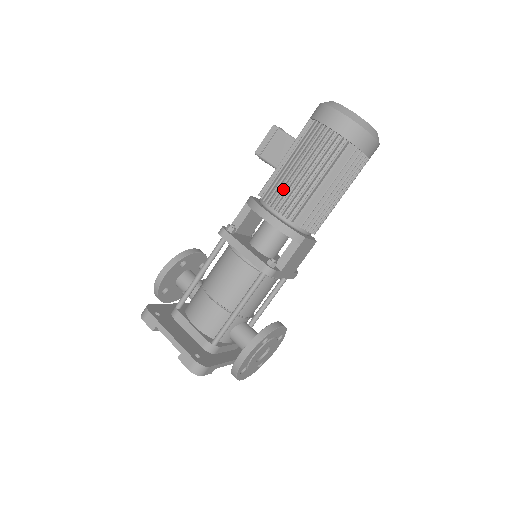
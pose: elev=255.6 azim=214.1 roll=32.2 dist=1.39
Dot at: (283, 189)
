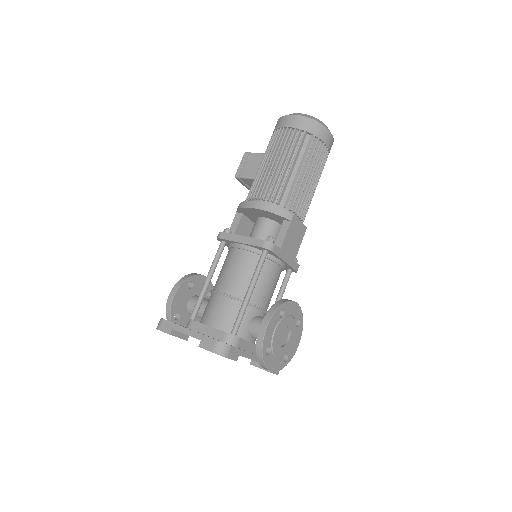
Dot at: (264, 183)
